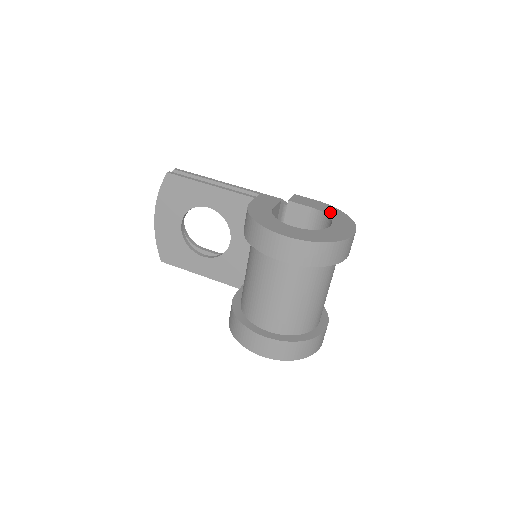
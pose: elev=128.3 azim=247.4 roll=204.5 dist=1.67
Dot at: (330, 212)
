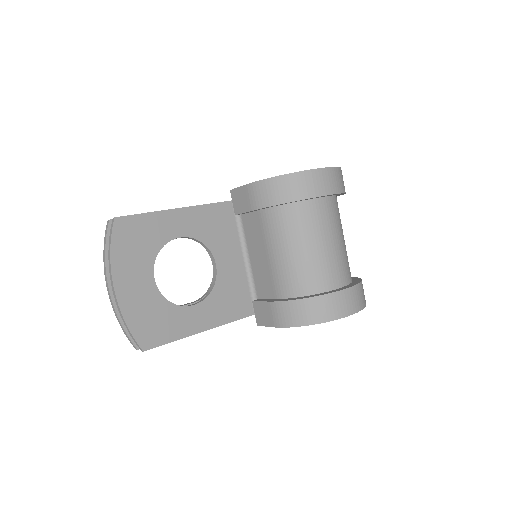
Dot at: occluded
